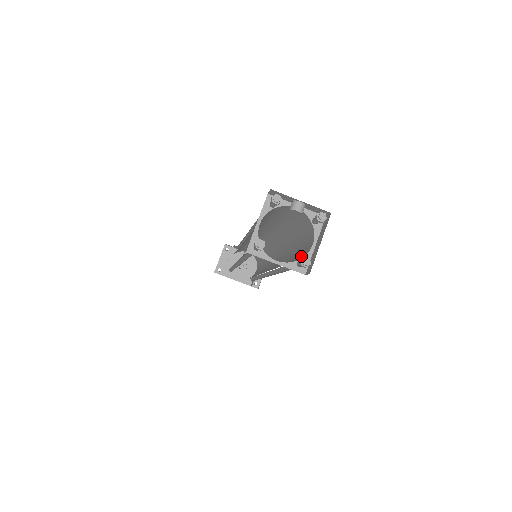
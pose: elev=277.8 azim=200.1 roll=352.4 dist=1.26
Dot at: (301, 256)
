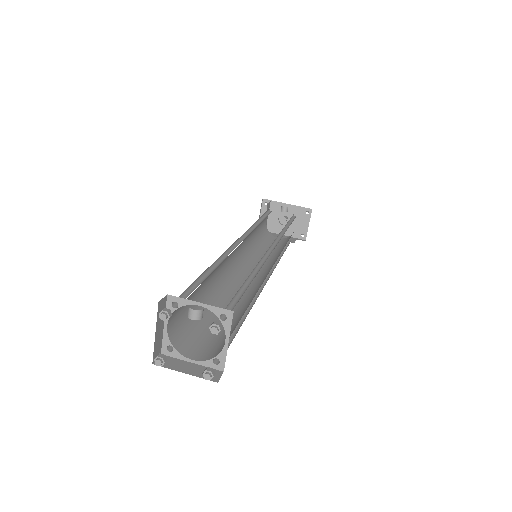
Dot at: occluded
